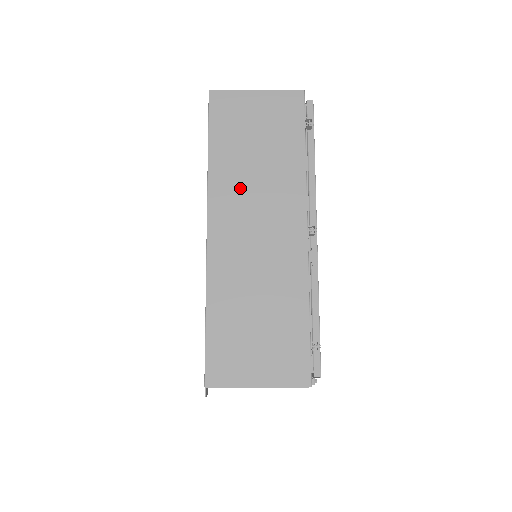
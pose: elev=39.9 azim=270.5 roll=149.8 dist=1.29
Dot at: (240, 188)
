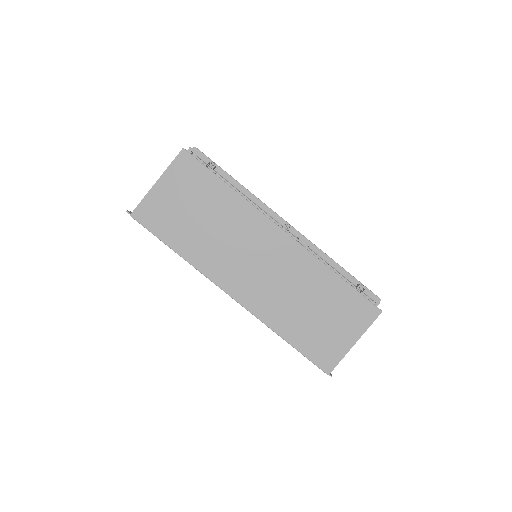
Dot at: (219, 252)
